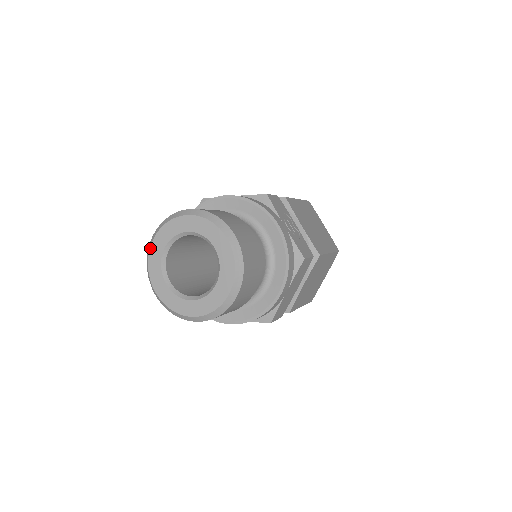
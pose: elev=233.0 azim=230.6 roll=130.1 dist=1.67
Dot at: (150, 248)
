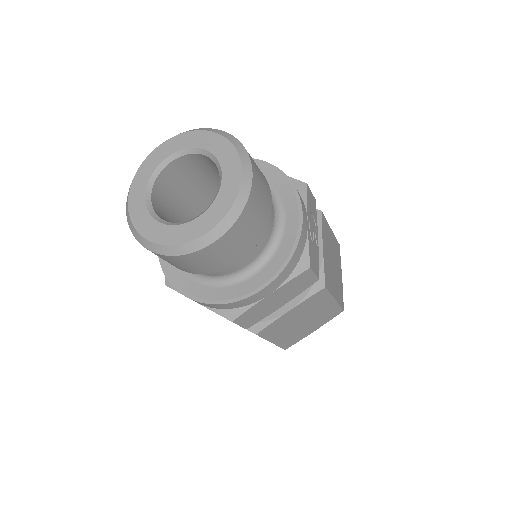
Dot at: (153, 151)
